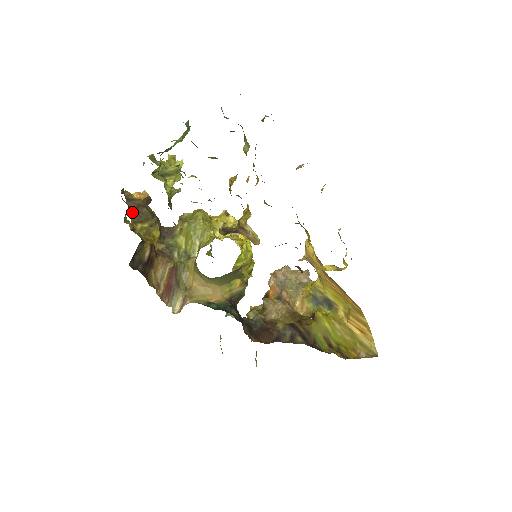
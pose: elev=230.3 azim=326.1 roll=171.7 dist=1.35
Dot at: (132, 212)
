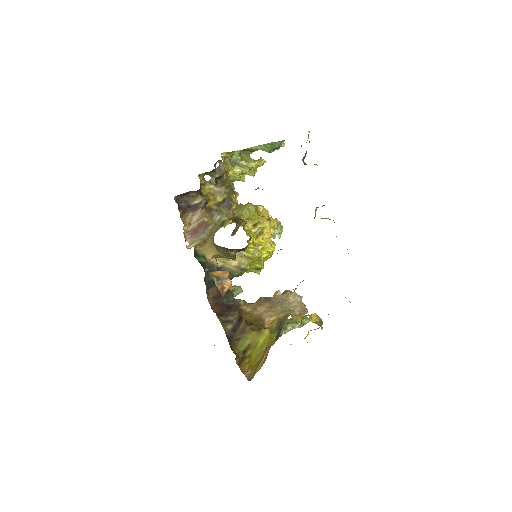
Dot at: (214, 176)
